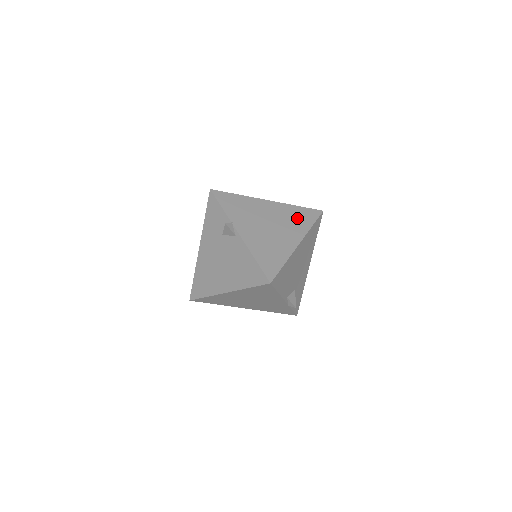
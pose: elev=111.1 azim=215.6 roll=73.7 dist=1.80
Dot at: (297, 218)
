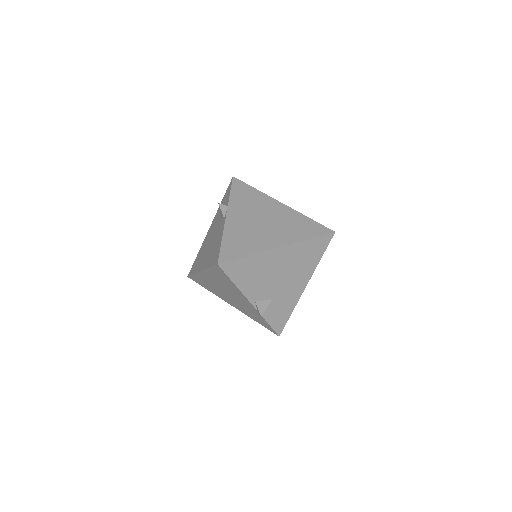
Dot at: (299, 227)
